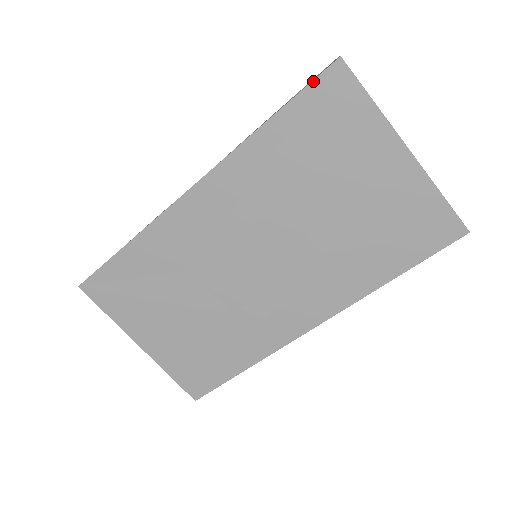
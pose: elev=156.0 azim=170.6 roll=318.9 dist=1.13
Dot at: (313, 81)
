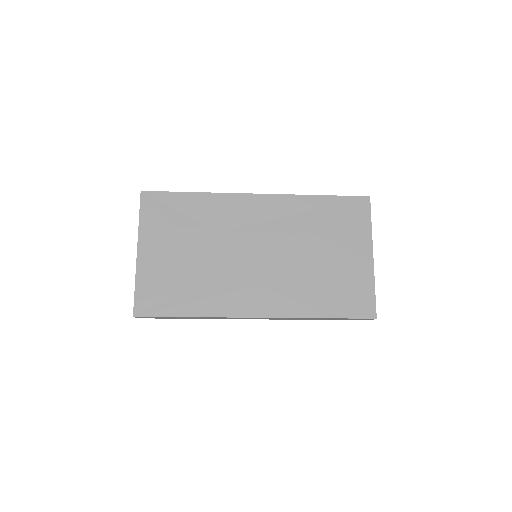
Dot at: (352, 196)
